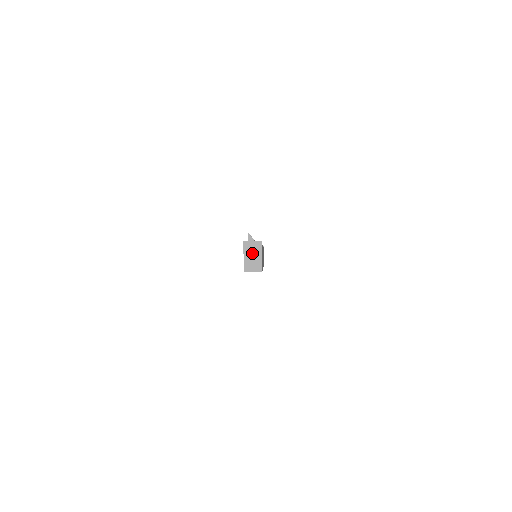
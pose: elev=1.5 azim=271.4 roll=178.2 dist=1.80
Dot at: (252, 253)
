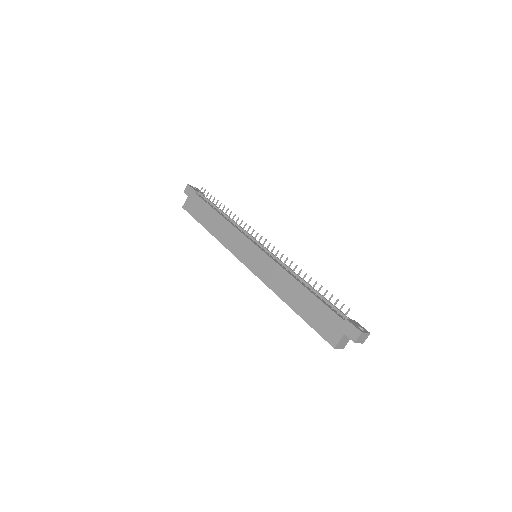
Dot at: (359, 342)
